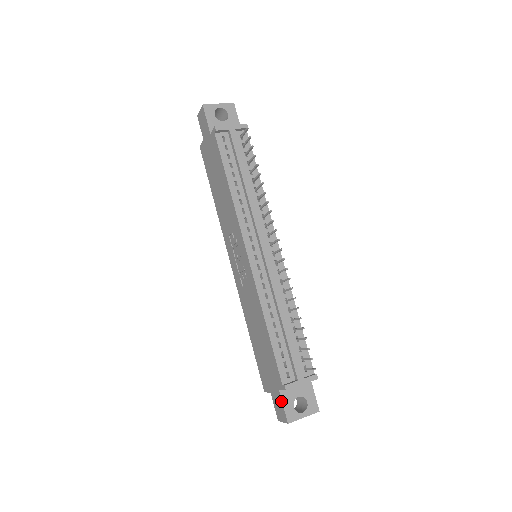
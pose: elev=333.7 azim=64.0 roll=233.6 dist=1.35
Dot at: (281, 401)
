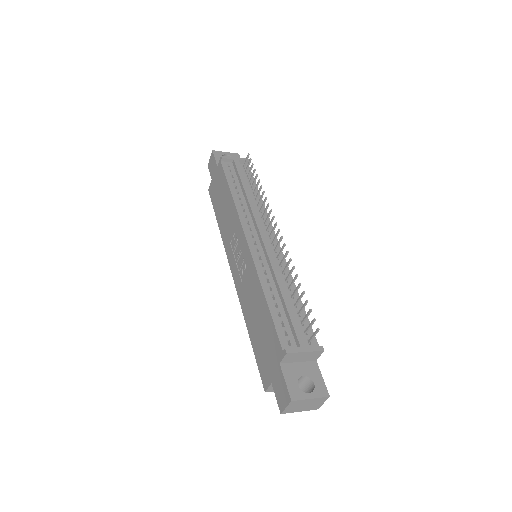
Dot at: (282, 377)
